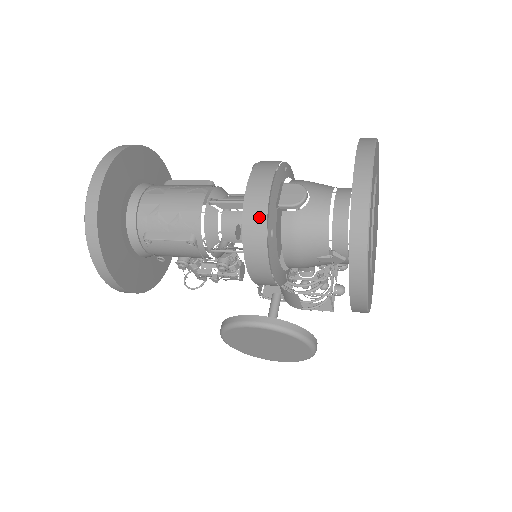
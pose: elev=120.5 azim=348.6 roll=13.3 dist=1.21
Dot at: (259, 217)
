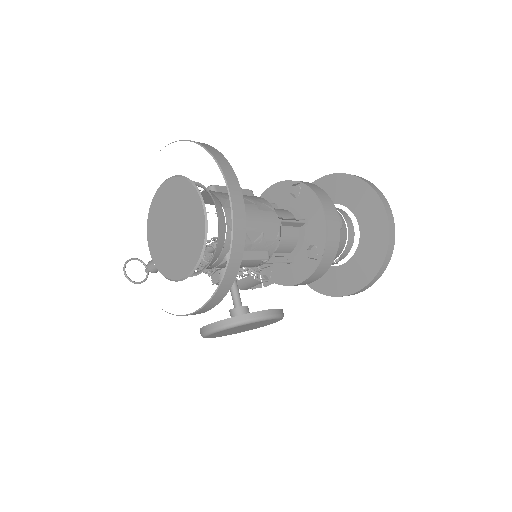
Dot at: (336, 243)
